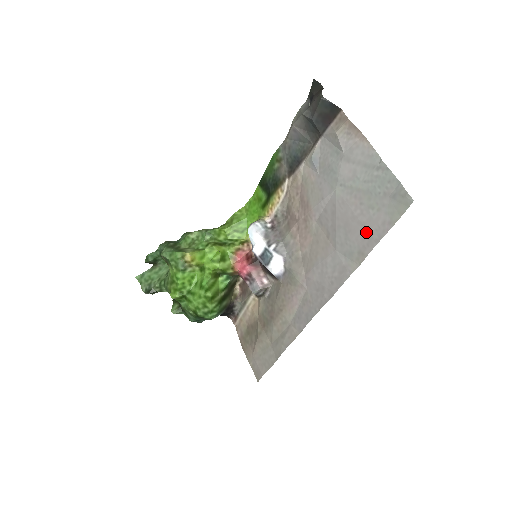
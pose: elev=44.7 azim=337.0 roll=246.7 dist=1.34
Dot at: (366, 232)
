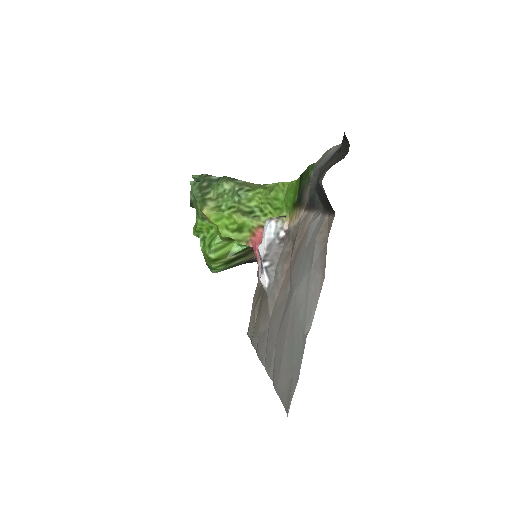
Dot at: (279, 369)
